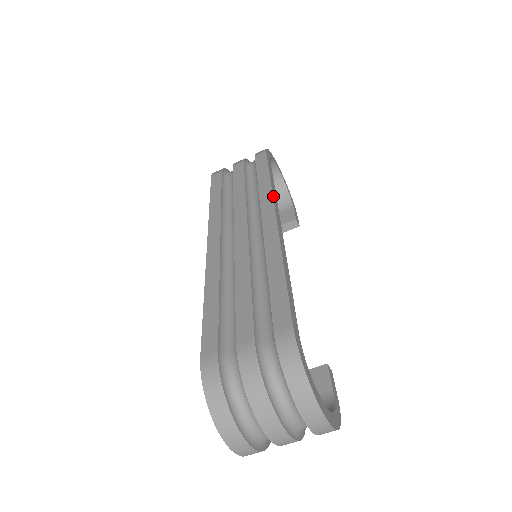
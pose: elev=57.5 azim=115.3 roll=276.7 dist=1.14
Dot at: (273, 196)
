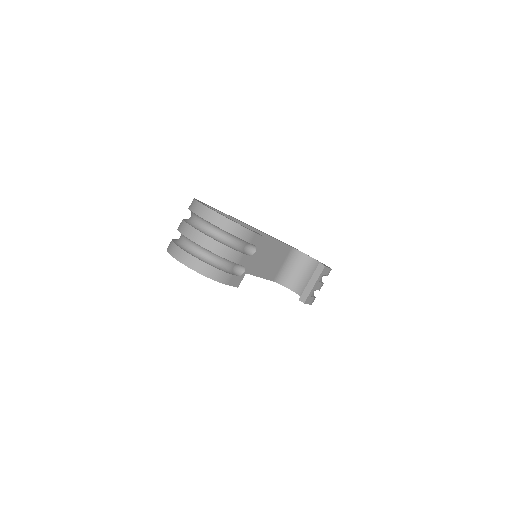
Dot at: (263, 232)
